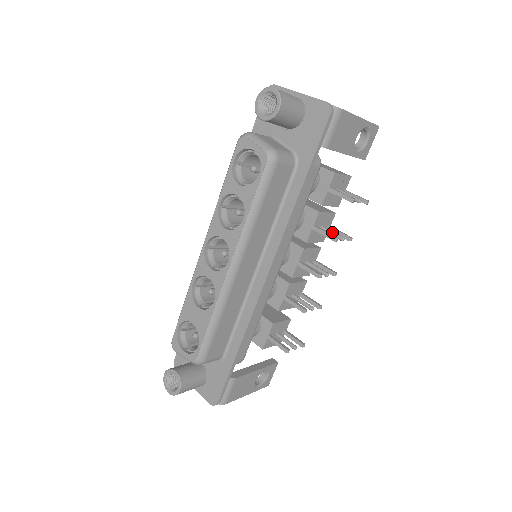
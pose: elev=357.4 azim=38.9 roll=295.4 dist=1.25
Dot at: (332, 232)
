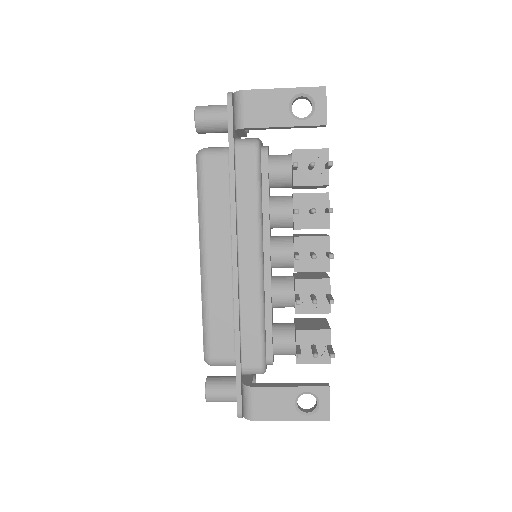
Dot at: (310, 209)
